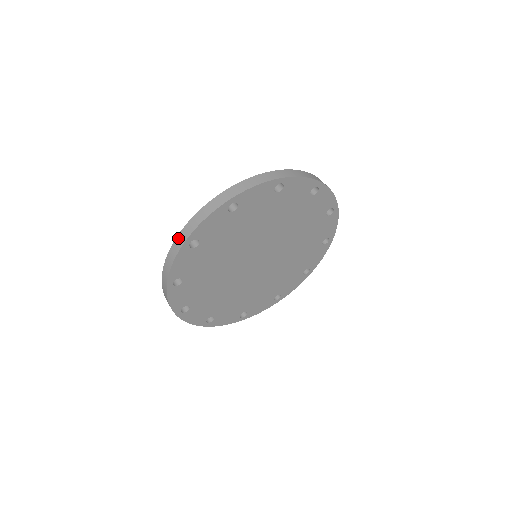
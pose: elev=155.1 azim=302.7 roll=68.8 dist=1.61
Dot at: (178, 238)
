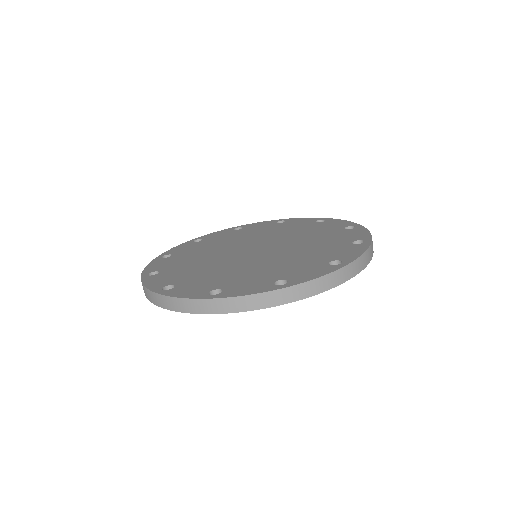
Dot at: (154, 295)
